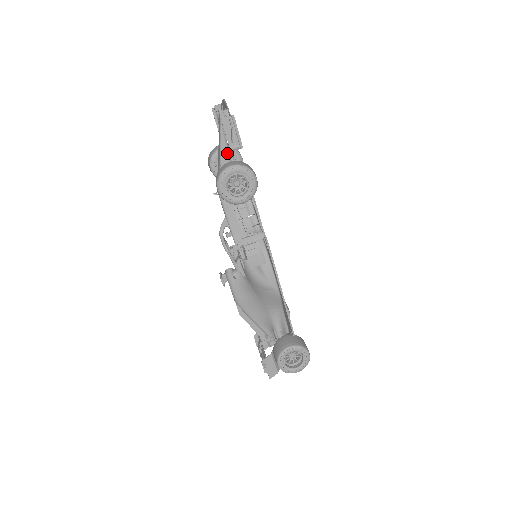
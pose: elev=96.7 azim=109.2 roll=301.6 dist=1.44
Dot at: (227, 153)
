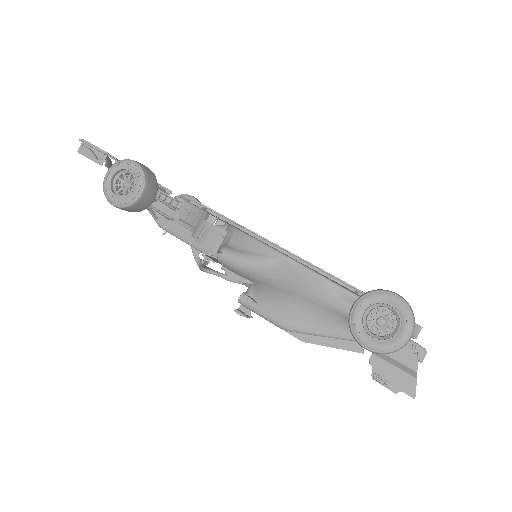
Dot at: occluded
